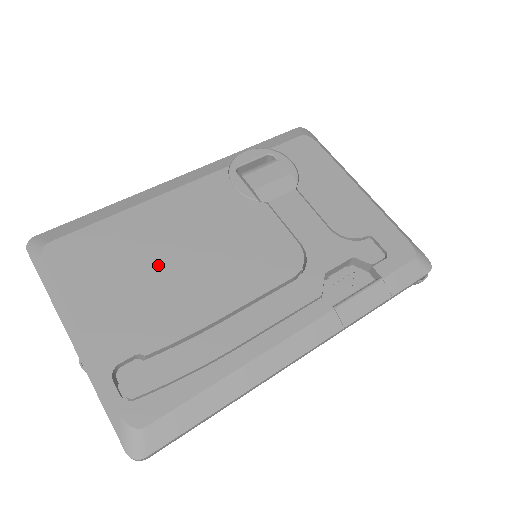
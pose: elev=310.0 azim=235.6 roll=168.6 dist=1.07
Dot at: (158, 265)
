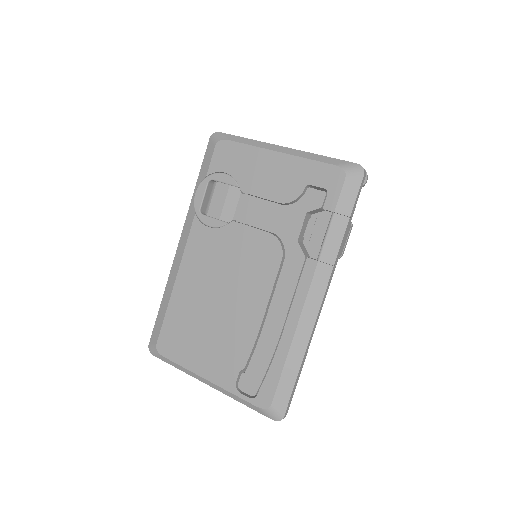
Dot at: (211, 314)
